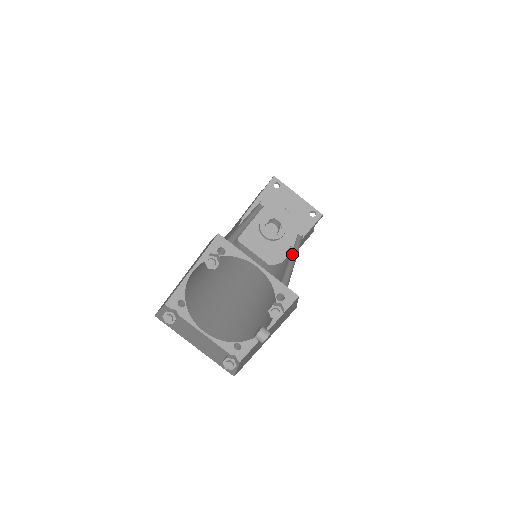
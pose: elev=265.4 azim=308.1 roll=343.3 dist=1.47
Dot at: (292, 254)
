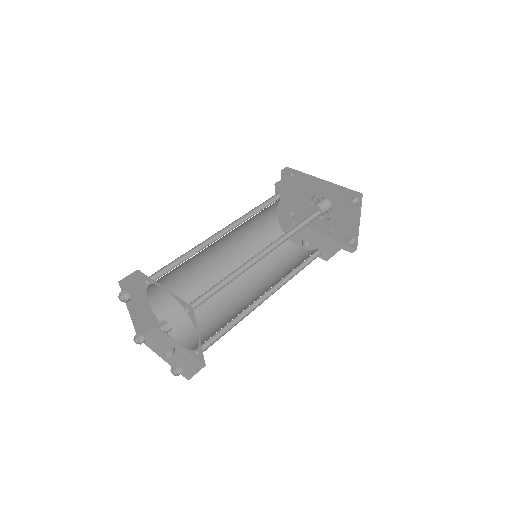
Dot at: (275, 284)
